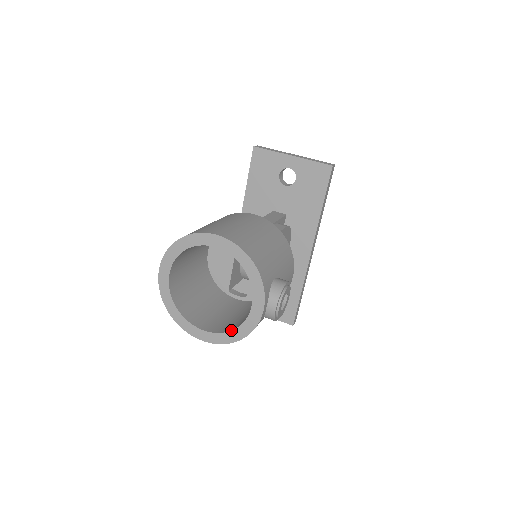
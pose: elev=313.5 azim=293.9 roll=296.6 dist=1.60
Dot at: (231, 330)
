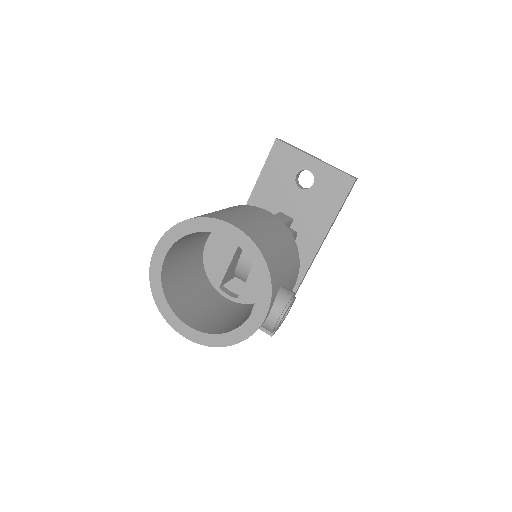
Dot at: (222, 333)
